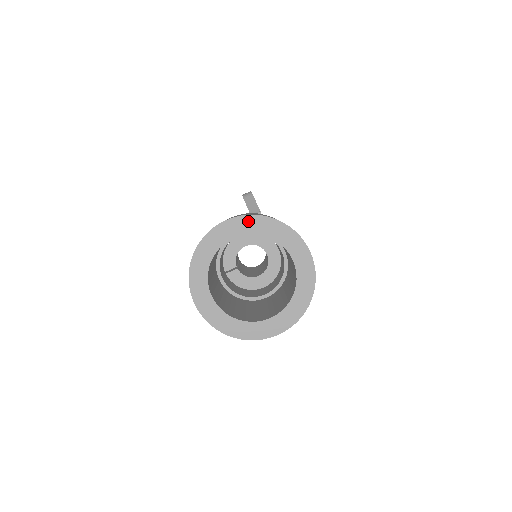
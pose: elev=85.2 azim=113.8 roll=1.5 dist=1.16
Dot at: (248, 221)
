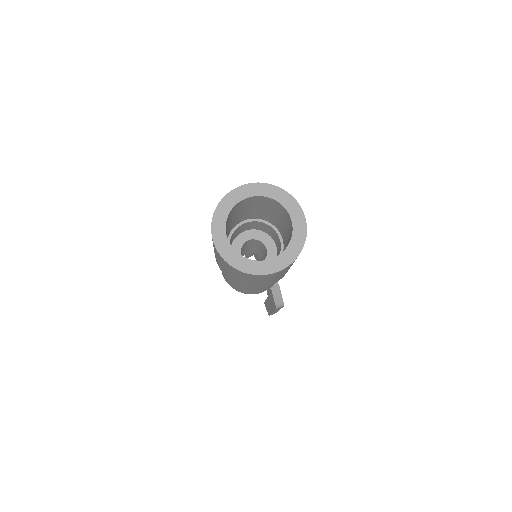
Dot at: (258, 187)
